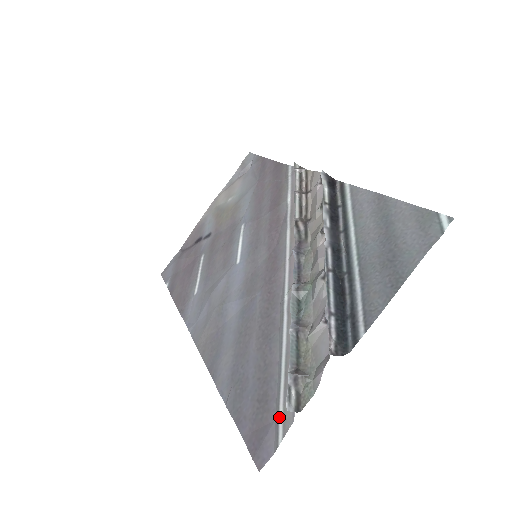
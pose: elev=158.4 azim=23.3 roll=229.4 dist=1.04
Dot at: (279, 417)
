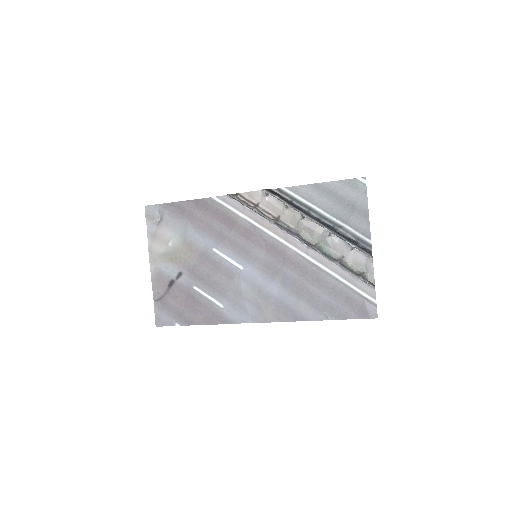
Dot at: (365, 296)
